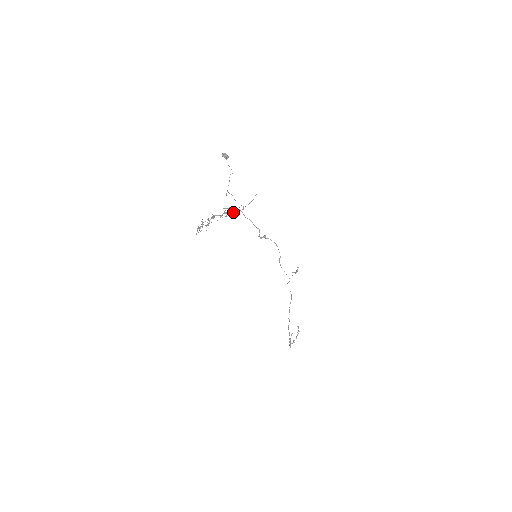
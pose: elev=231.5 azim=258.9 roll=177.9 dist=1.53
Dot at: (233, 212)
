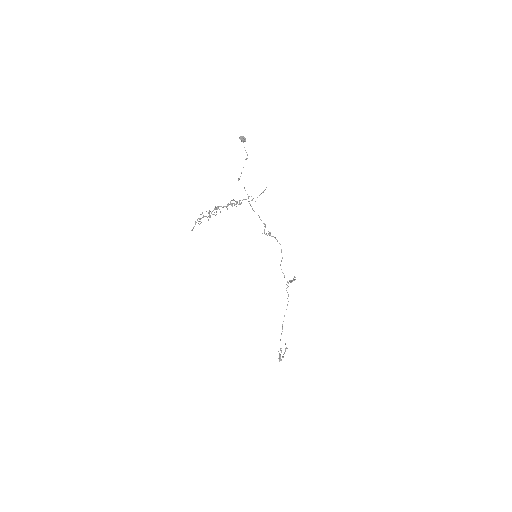
Dot at: (240, 203)
